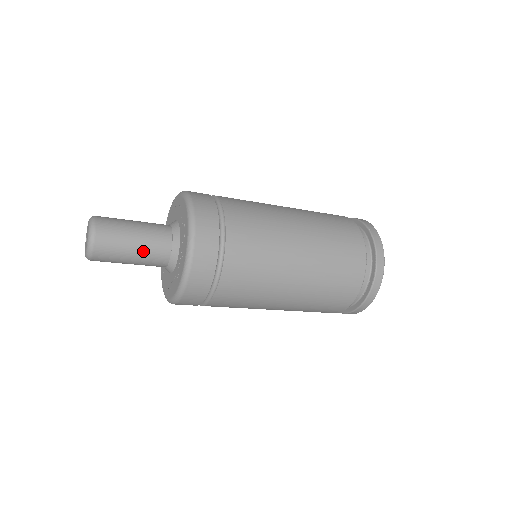
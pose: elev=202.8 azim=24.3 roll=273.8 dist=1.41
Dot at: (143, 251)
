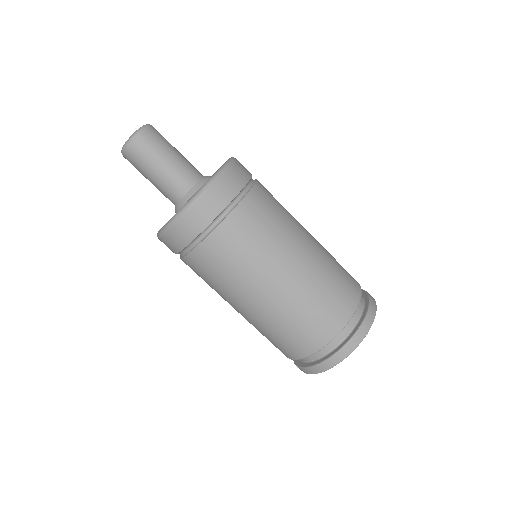
Dot at: (173, 168)
